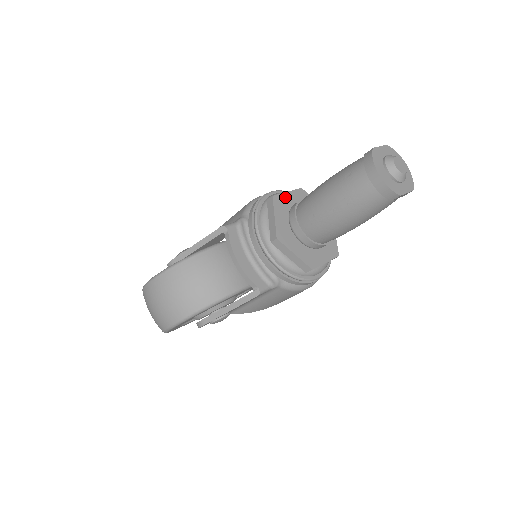
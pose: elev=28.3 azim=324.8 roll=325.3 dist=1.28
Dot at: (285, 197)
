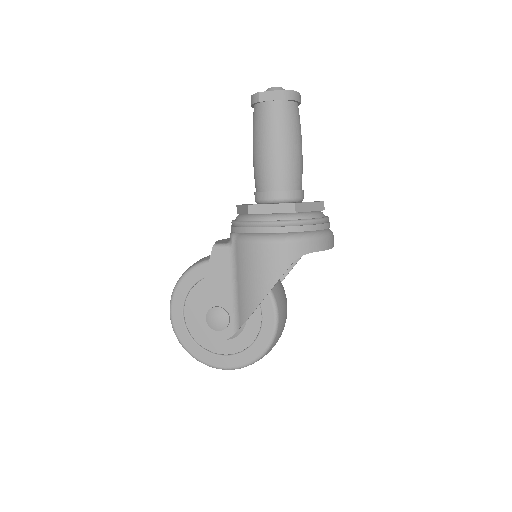
Dot at: occluded
